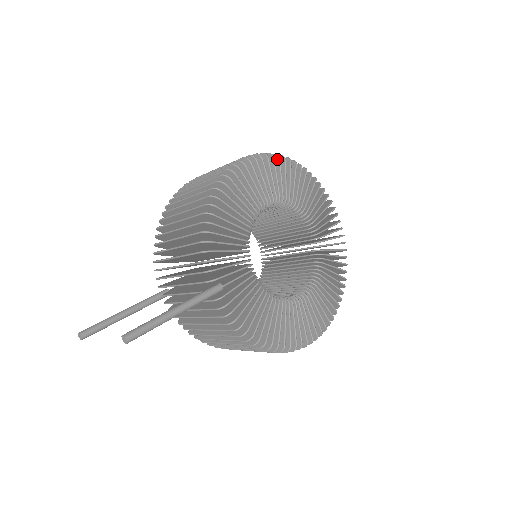
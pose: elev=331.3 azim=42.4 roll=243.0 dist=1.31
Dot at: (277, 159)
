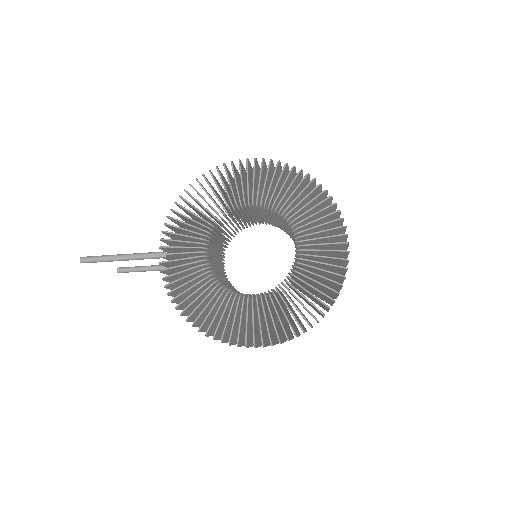
Dot at: (276, 165)
